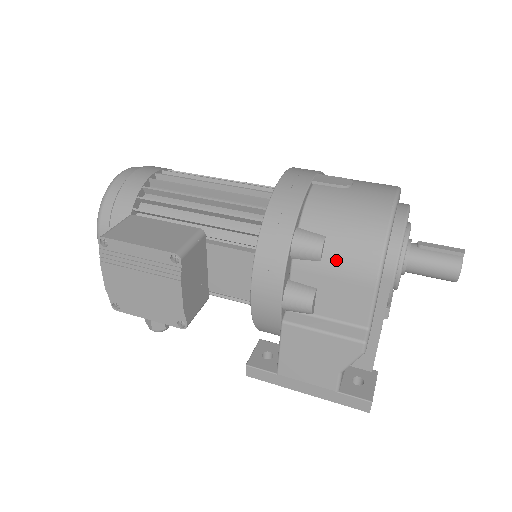
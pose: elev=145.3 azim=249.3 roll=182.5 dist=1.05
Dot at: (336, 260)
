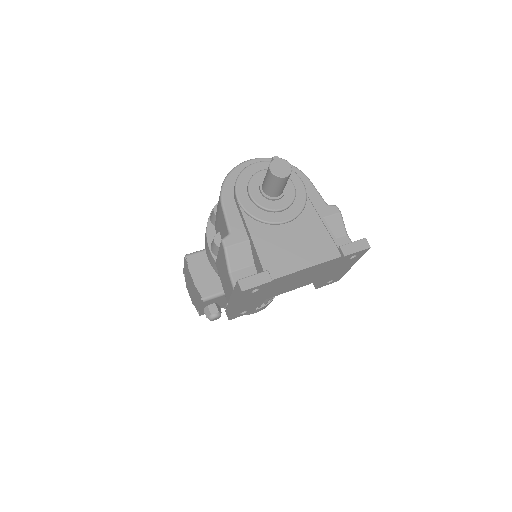
Dot at: (217, 209)
